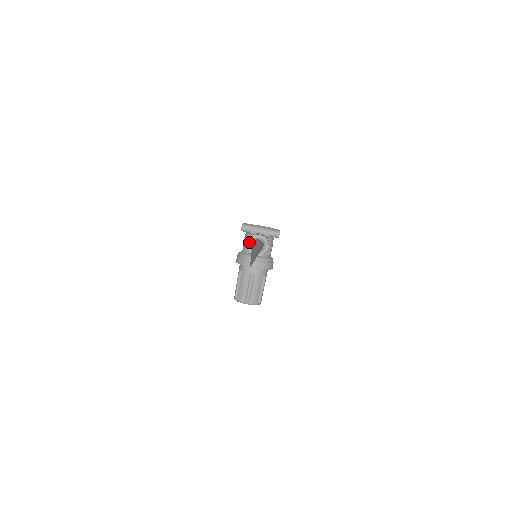
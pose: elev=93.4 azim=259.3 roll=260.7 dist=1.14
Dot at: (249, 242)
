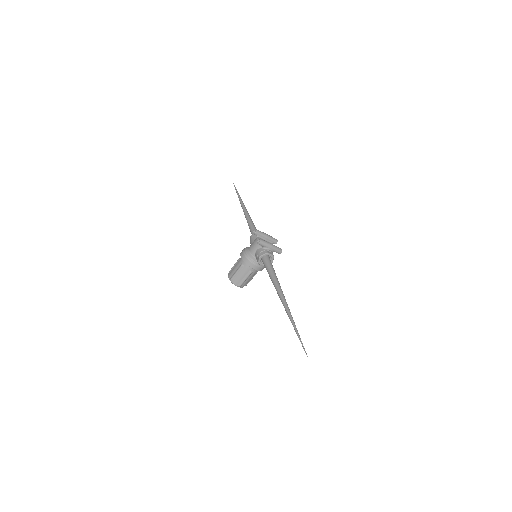
Dot at: (262, 257)
